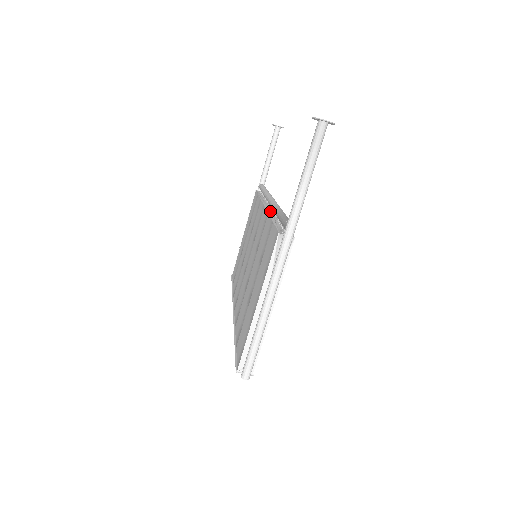
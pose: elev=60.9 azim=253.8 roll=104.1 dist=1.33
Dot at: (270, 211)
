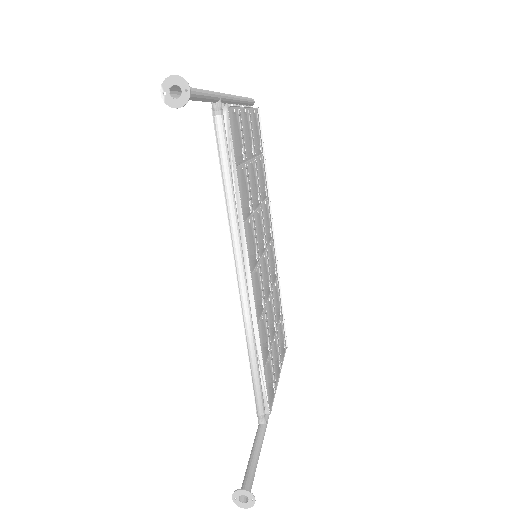
Dot at: occluded
